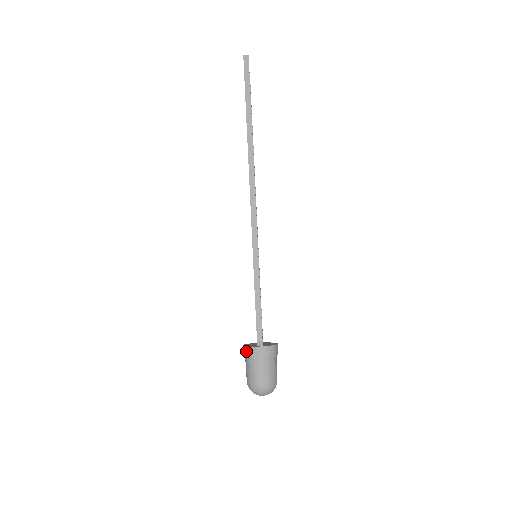
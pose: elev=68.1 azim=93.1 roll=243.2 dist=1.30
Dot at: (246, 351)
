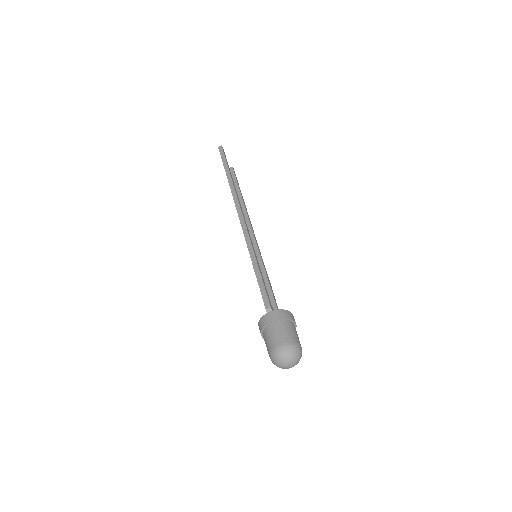
Dot at: (259, 325)
